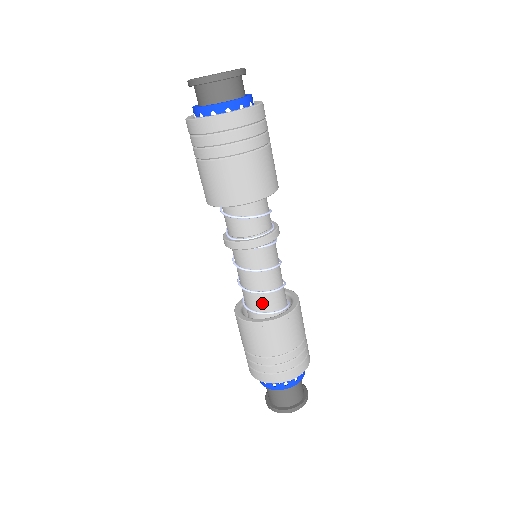
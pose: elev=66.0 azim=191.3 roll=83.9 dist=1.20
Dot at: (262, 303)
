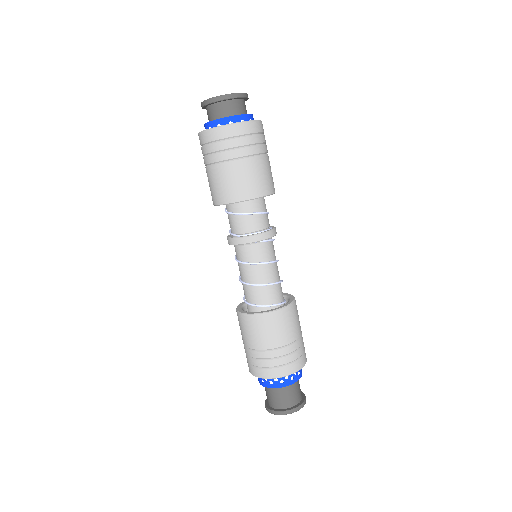
Dot at: (269, 296)
